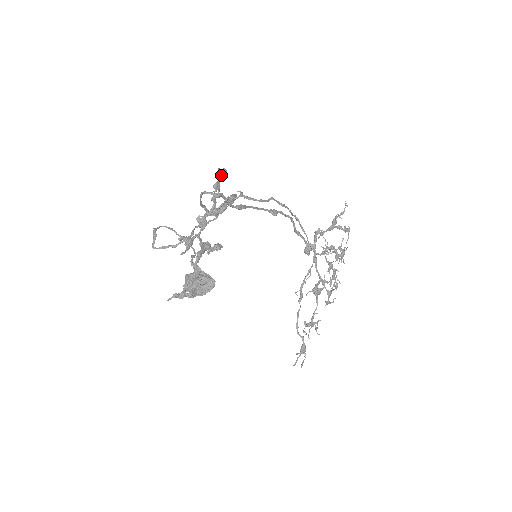
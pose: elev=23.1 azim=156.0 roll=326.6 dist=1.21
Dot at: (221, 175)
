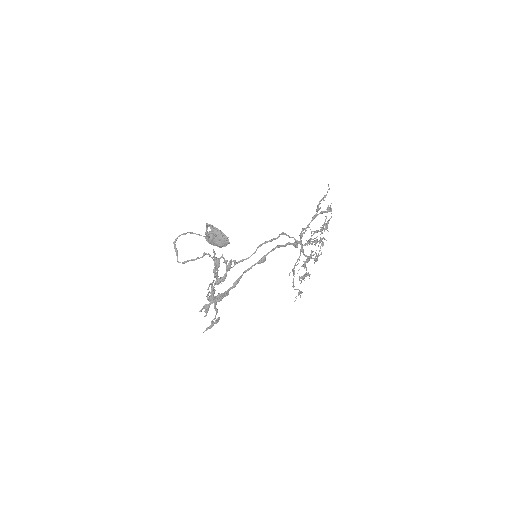
Dot at: (217, 264)
